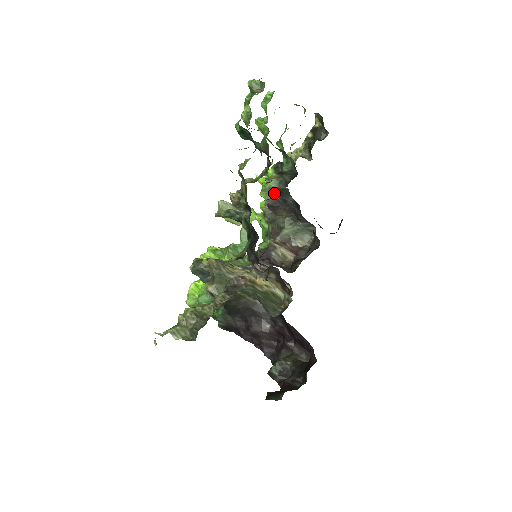
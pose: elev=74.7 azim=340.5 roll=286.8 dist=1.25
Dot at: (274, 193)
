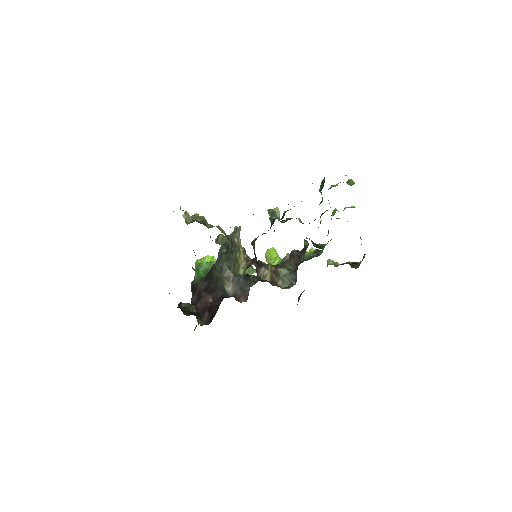
Dot at: occluded
